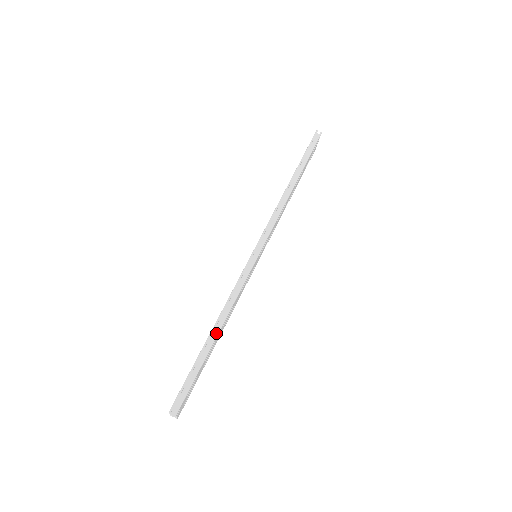
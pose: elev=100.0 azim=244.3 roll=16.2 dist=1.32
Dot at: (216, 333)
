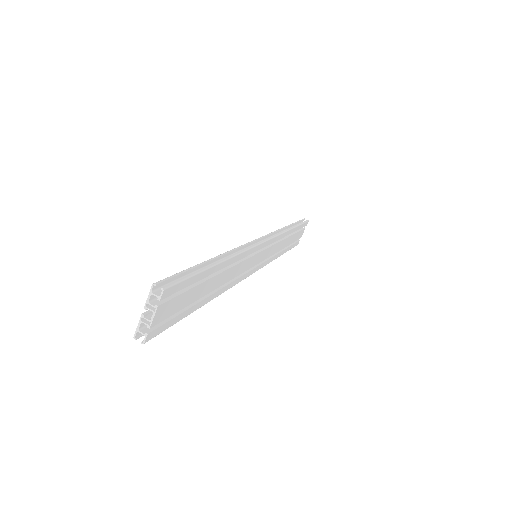
Dot at: (222, 259)
